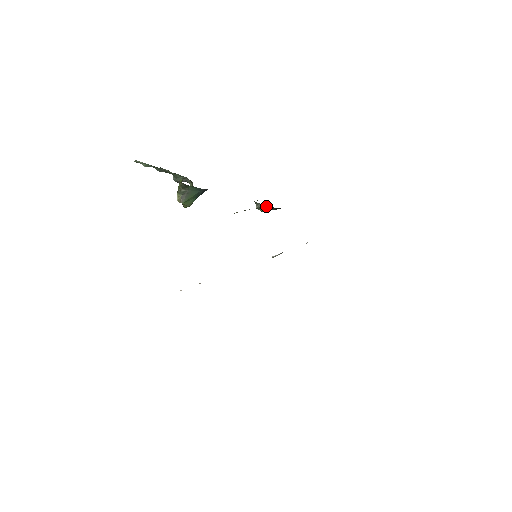
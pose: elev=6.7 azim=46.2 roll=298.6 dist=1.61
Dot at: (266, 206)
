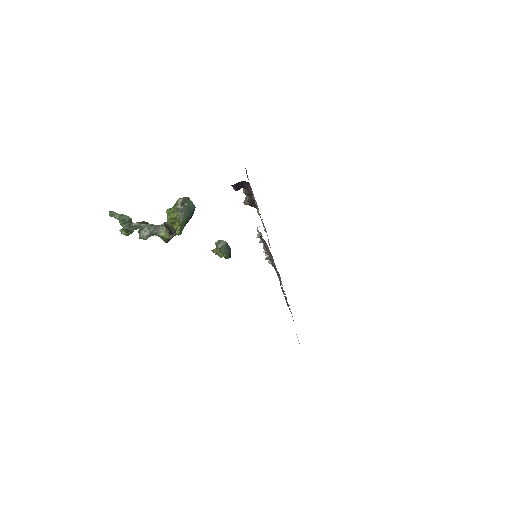
Dot at: (226, 244)
